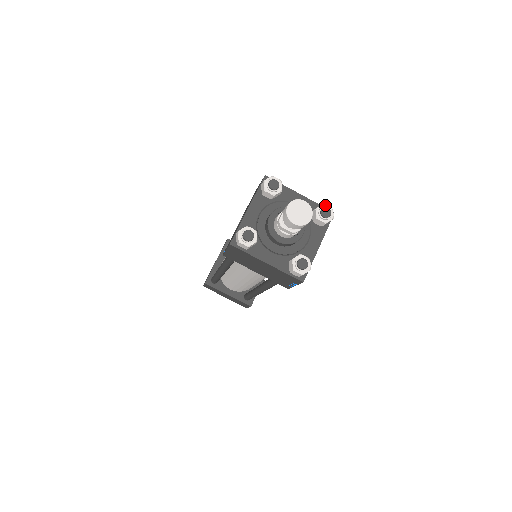
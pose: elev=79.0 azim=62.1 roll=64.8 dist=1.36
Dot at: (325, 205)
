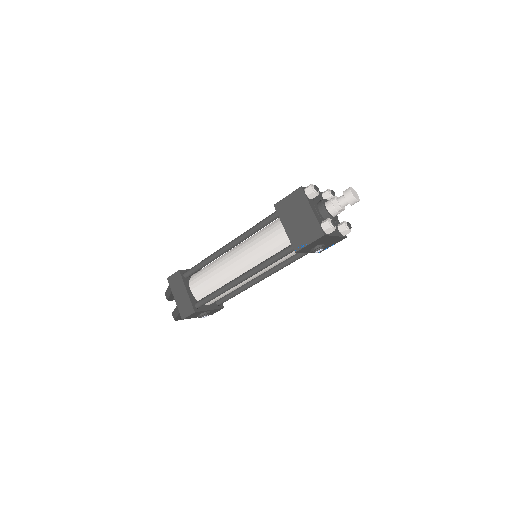
Dot at: occluded
